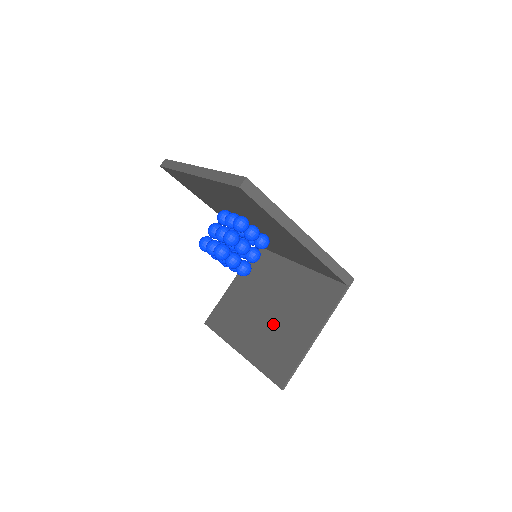
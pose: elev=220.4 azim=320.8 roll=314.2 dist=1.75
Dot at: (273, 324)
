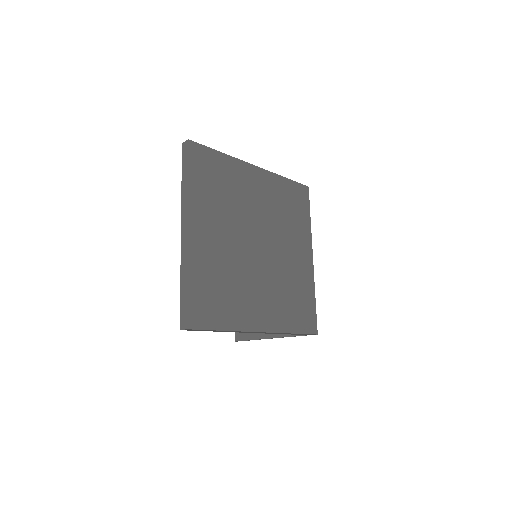
Dot at: occluded
